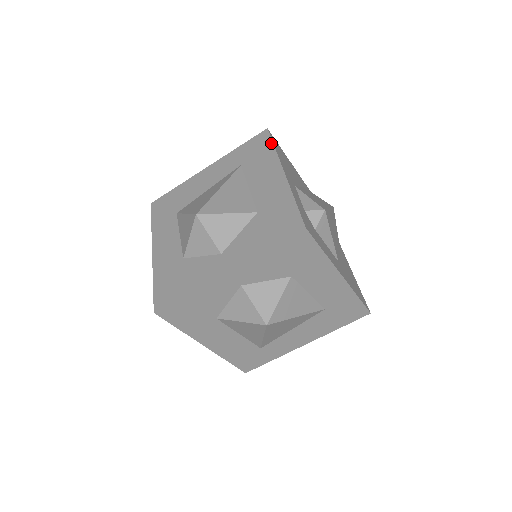
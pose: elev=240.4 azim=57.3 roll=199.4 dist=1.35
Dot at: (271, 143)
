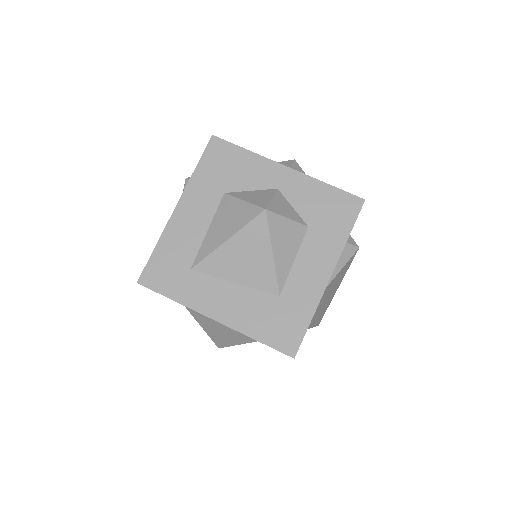
Dot at: occluded
